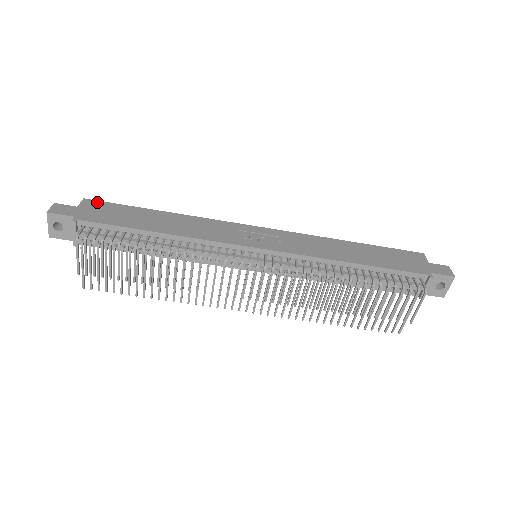
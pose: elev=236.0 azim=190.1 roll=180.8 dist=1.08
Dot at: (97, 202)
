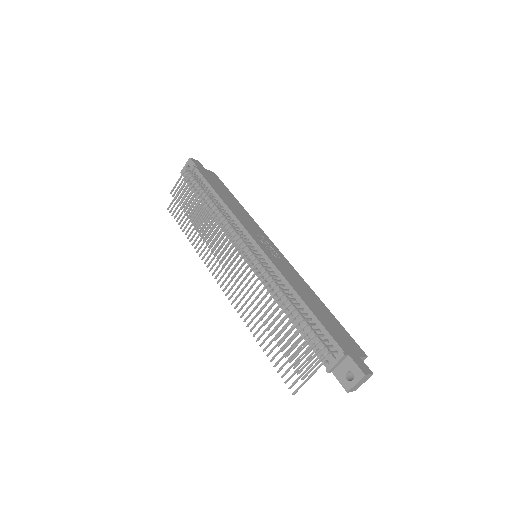
Dot at: (217, 177)
